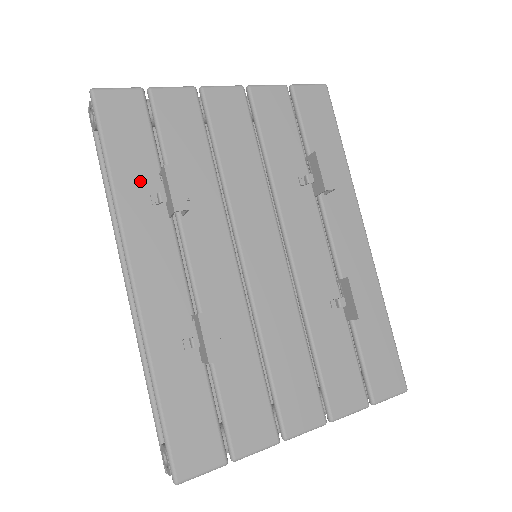
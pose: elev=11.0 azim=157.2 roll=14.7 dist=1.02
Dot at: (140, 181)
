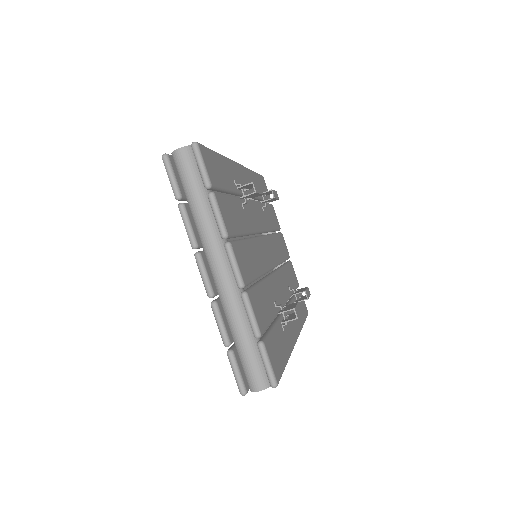
Dot at: occluded
